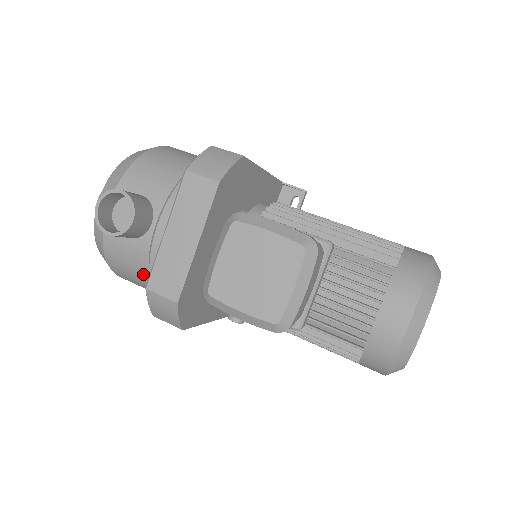
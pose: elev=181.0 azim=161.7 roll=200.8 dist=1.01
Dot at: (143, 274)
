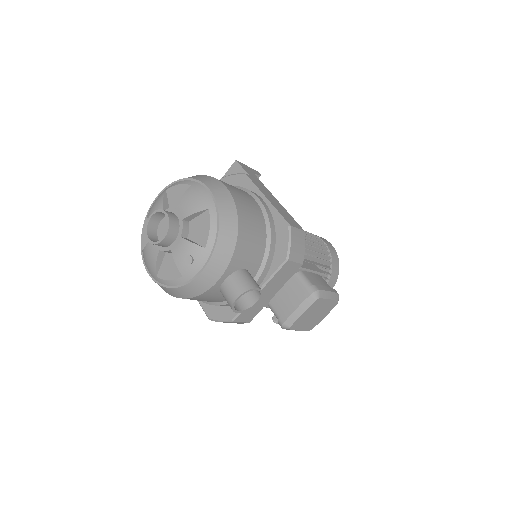
Dot at: occluded
